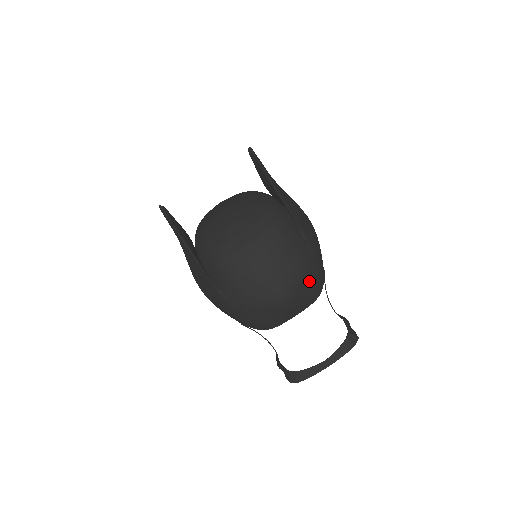
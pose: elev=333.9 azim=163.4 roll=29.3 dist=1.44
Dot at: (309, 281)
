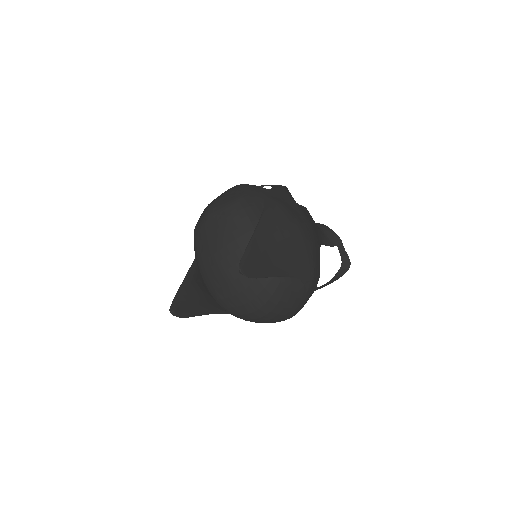
Dot at: occluded
